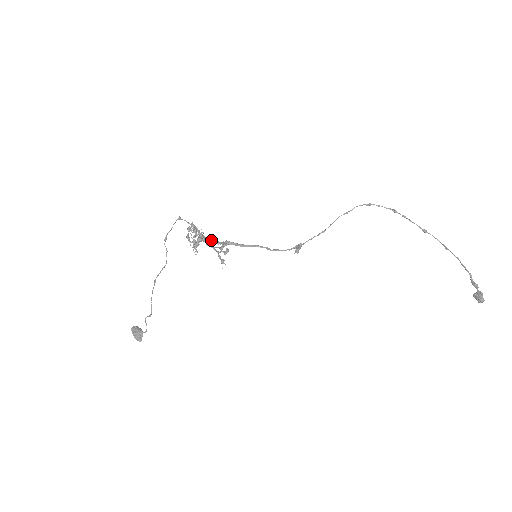
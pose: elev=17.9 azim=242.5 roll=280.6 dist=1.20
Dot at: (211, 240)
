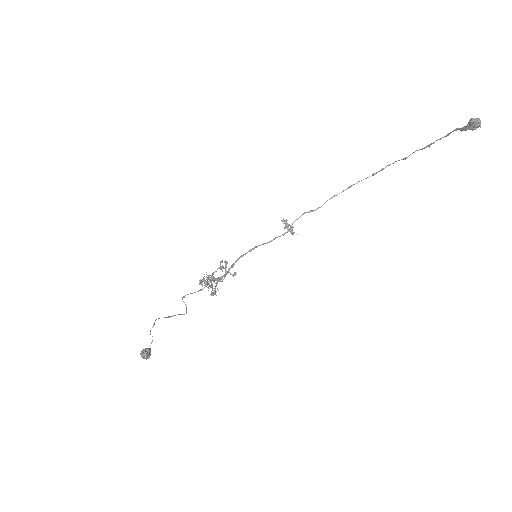
Dot at: (221, 277)
